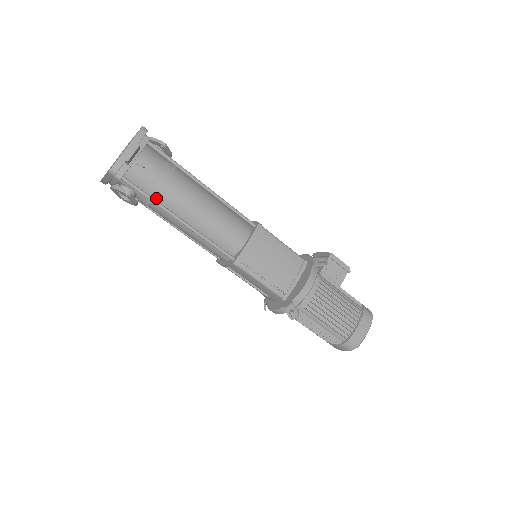
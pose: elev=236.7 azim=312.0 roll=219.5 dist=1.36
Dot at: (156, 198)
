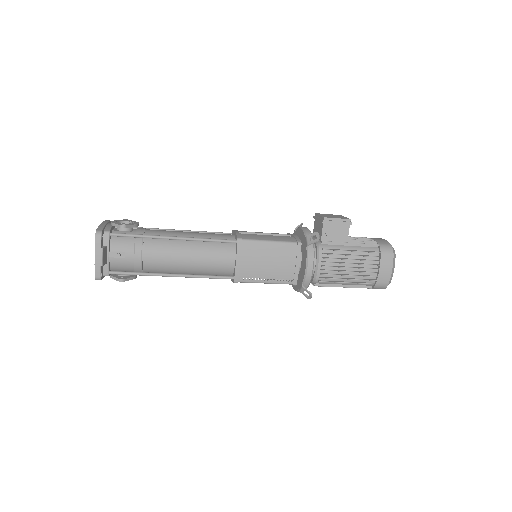
Dot at: (144, 269)
